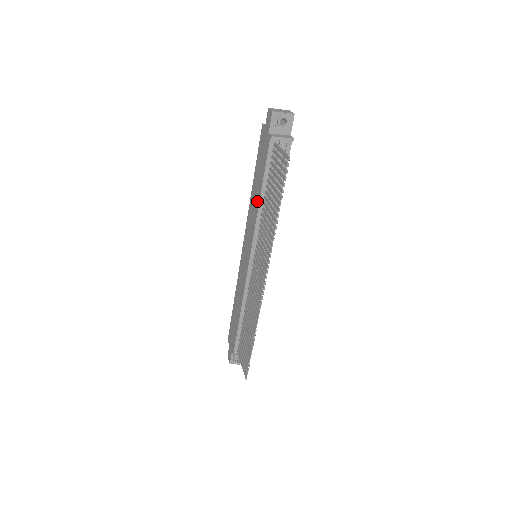
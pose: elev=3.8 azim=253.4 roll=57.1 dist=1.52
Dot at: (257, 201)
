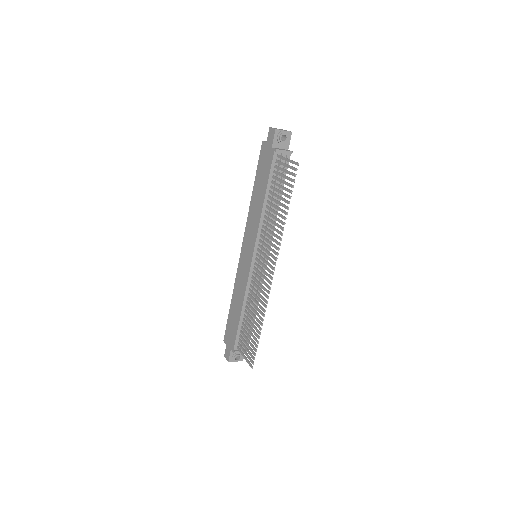
Dot at: (260, 206)
